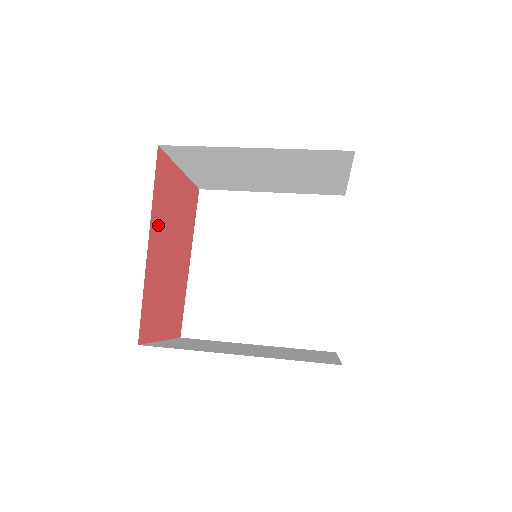
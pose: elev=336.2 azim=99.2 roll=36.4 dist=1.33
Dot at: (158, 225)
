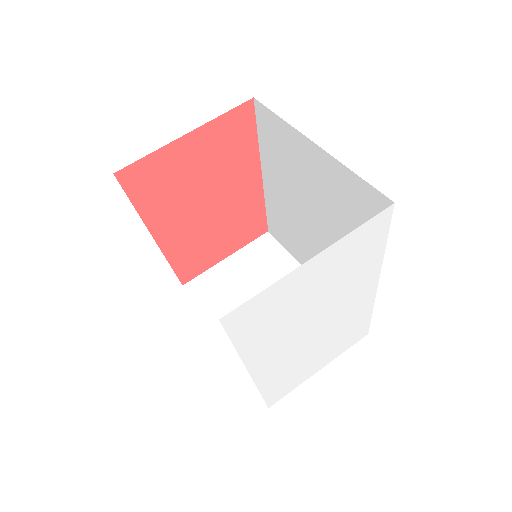
Dot at: (164, 215)
